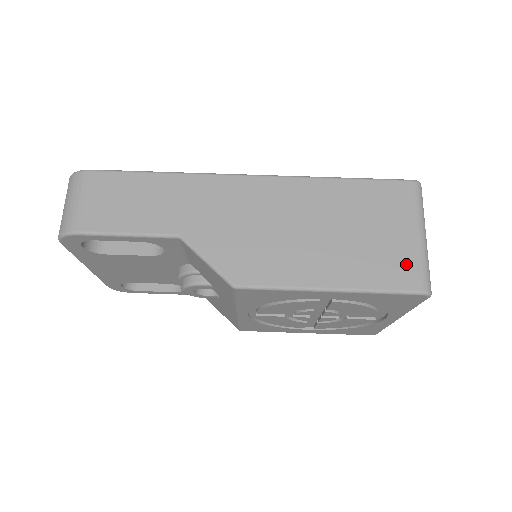
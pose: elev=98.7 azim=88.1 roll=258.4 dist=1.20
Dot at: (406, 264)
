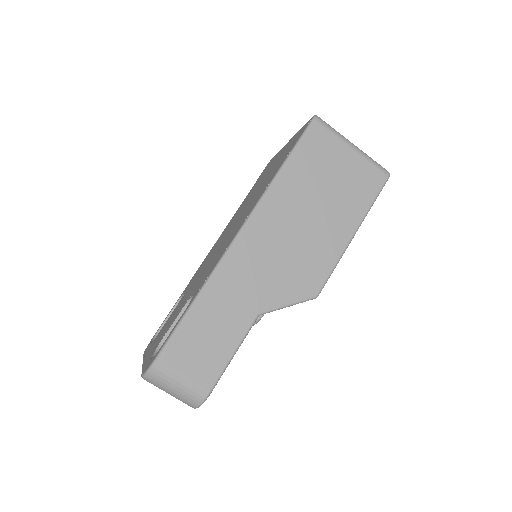
Dot at: (366, 174)
